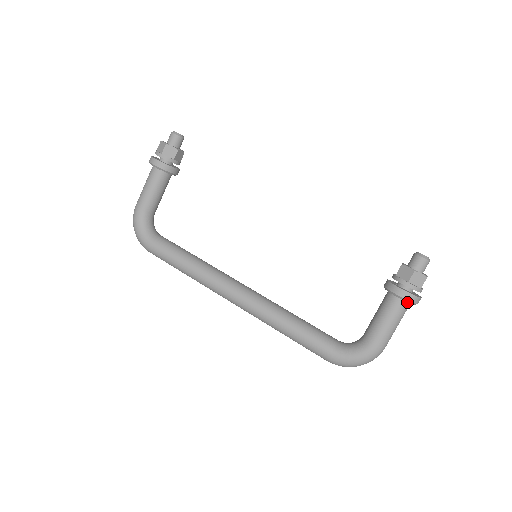
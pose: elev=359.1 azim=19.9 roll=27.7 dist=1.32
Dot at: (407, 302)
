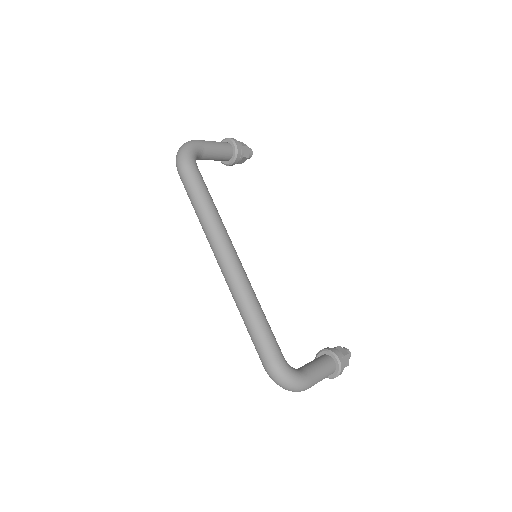
Dot at: (335, 369)
